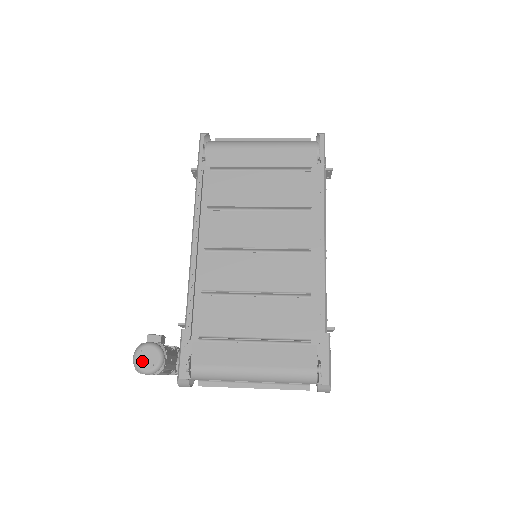
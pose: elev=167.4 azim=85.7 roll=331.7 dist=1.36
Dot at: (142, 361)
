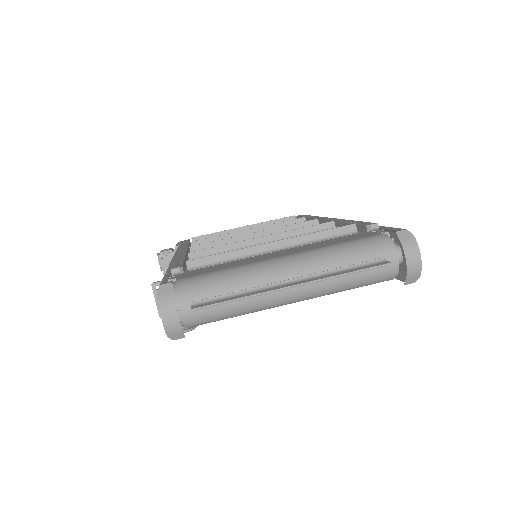
Dot at: occluded
